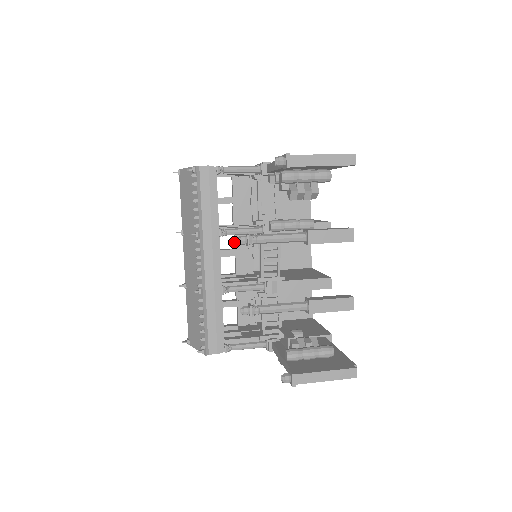
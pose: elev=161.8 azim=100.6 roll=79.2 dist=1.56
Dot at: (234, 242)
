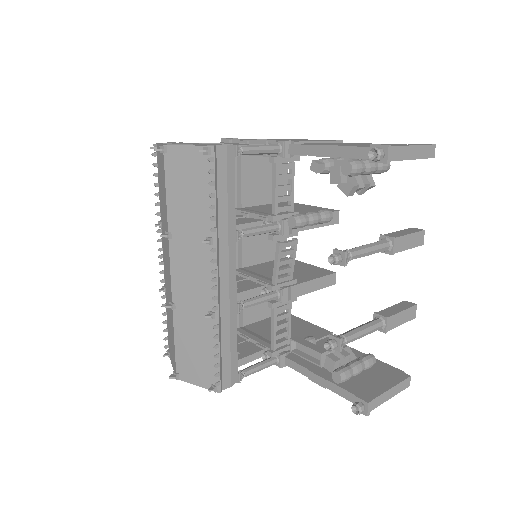
Dot at: occluded
